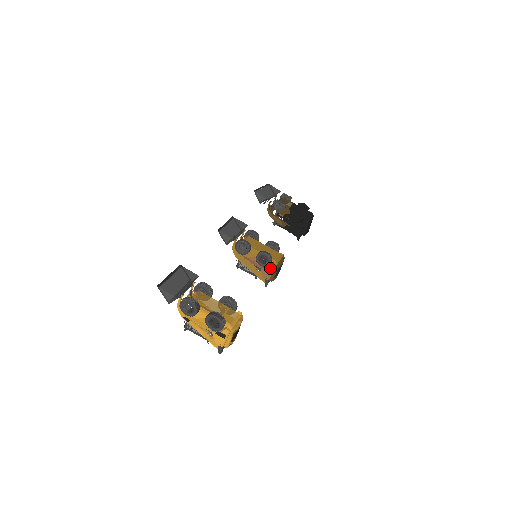
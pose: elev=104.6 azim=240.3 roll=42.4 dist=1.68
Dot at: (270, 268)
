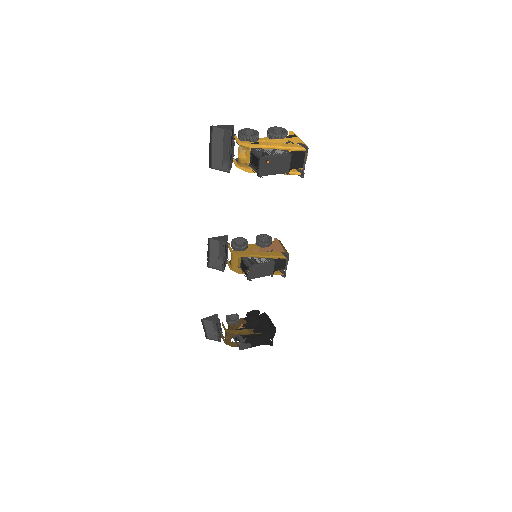
Dot at: (275, 242)
